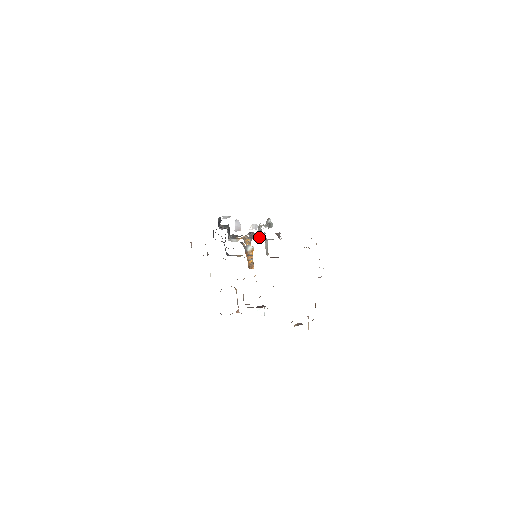
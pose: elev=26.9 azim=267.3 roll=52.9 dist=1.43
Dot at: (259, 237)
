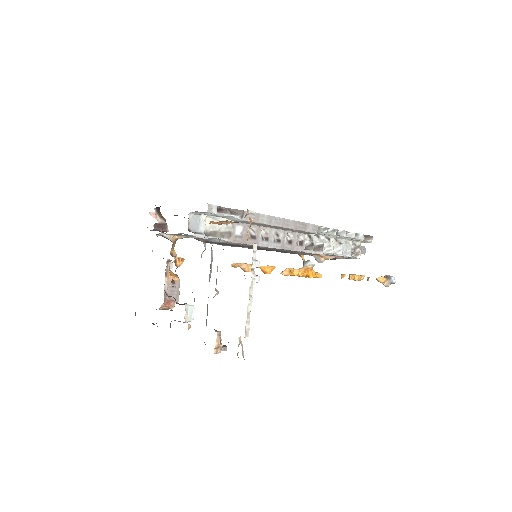
Dot at: (327, 252)
